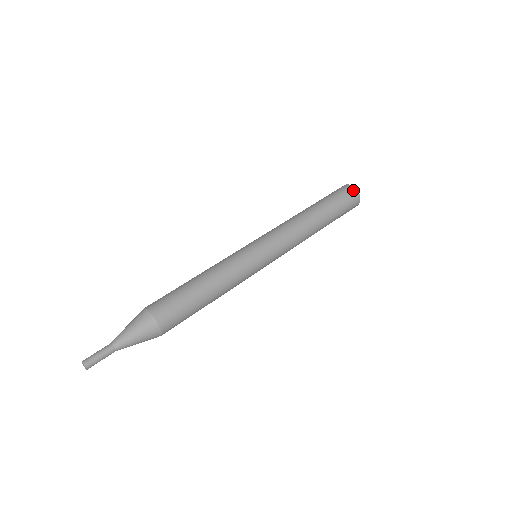
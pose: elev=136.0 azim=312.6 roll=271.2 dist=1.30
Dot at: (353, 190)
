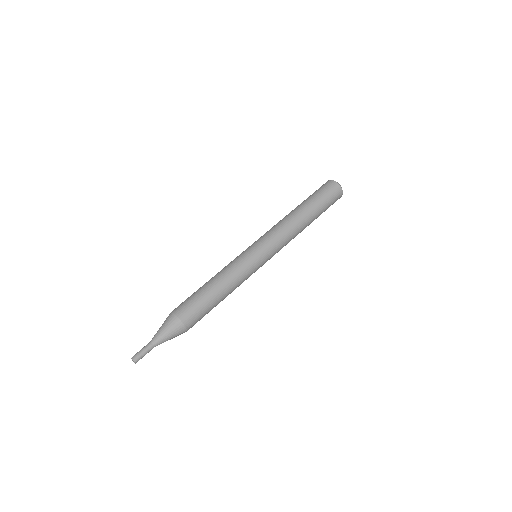
Dot at: (340, 191)
